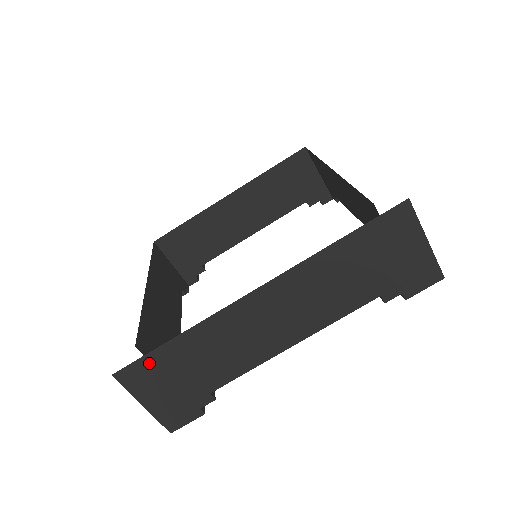
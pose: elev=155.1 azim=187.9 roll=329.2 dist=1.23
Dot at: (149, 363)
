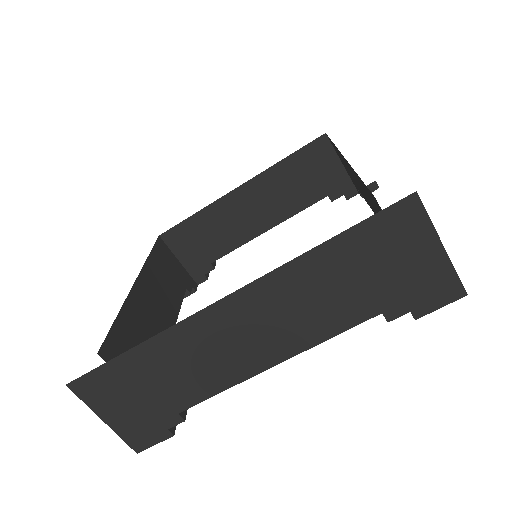
Dot at: (106, 375)
